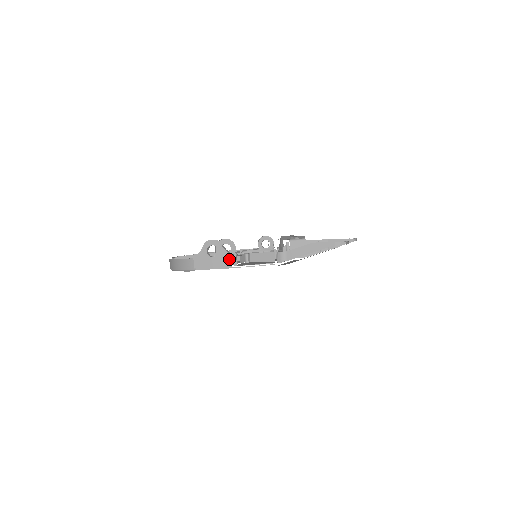
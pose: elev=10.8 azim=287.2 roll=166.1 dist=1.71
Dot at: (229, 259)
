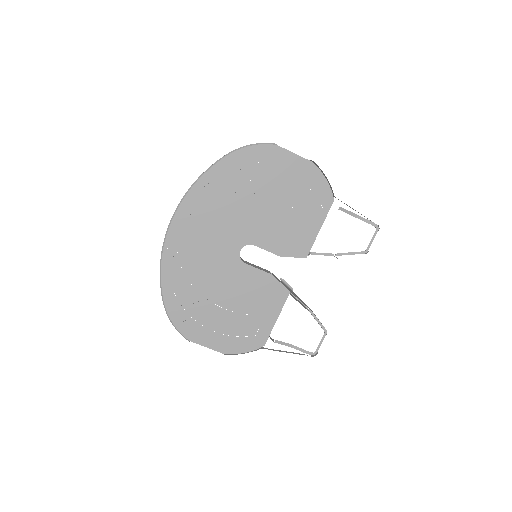
Dot at: occluded
